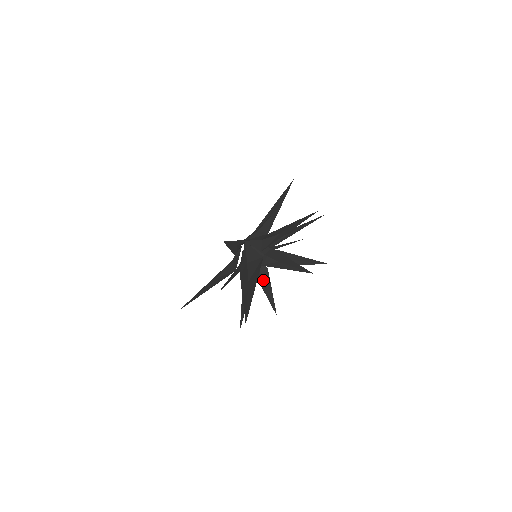
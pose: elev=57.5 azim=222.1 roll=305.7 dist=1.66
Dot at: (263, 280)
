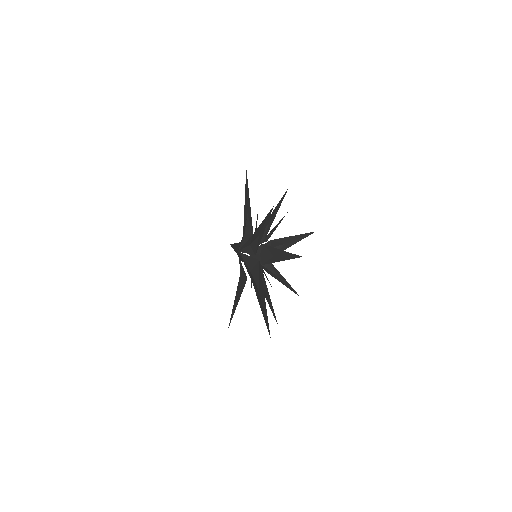
Dot at: (273, 273)
